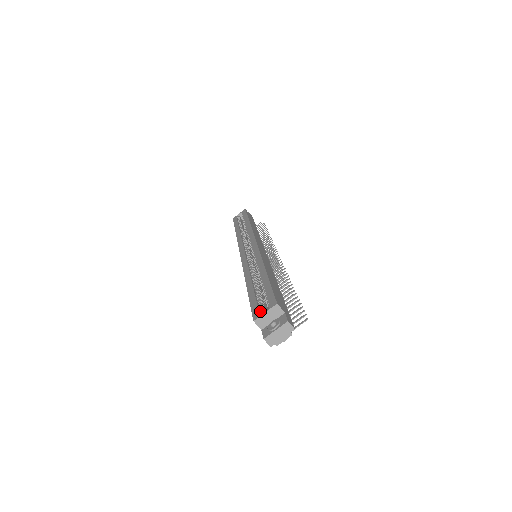
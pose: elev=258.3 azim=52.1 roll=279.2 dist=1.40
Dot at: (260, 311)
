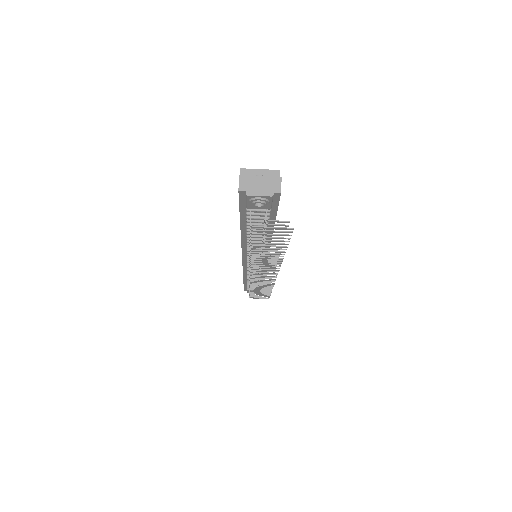
Dot at: occluded
